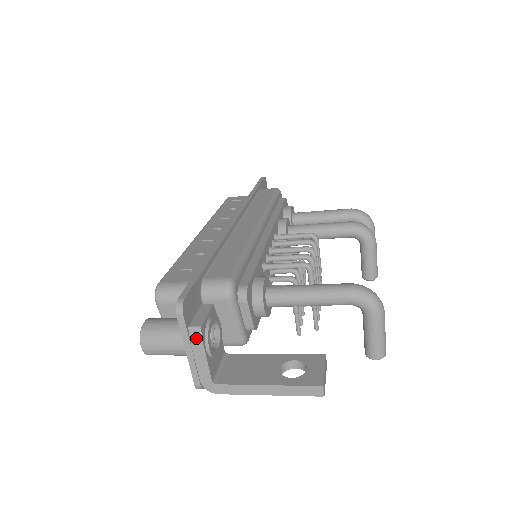
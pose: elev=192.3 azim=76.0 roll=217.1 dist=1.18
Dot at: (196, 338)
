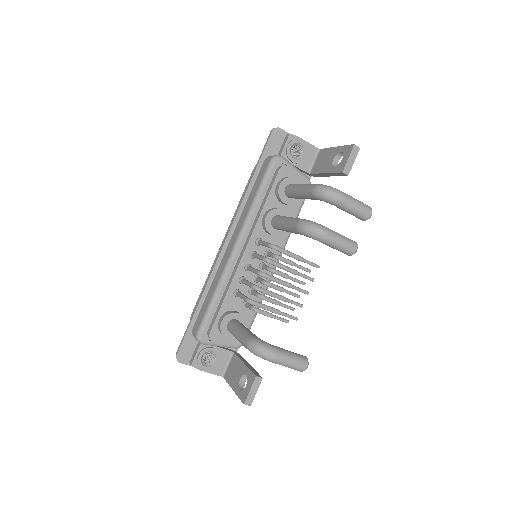
Dot at: (195, 367)
